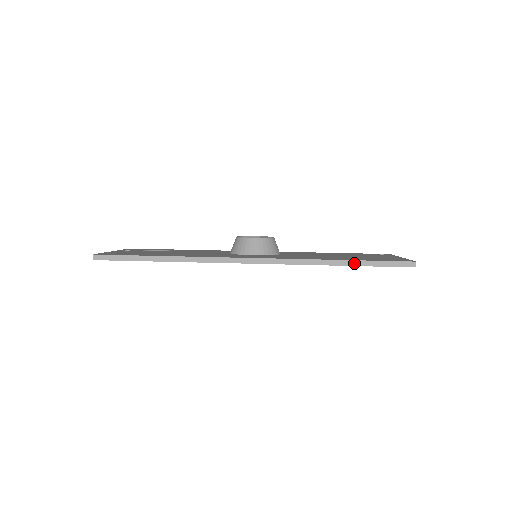
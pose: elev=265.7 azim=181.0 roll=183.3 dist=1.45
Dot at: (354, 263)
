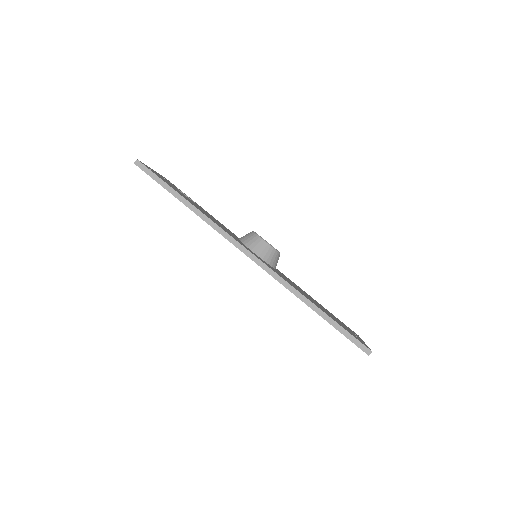
Dot at: (325, 316)
